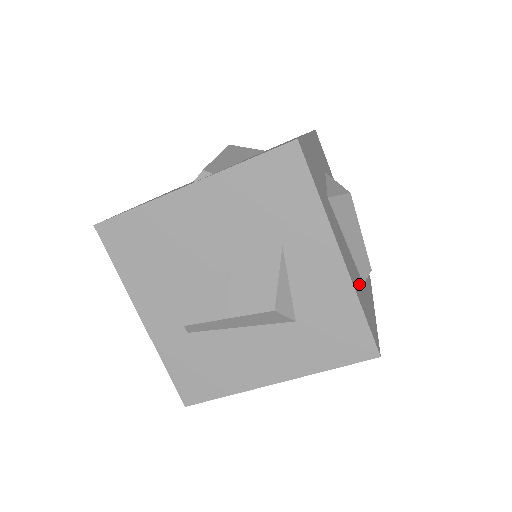
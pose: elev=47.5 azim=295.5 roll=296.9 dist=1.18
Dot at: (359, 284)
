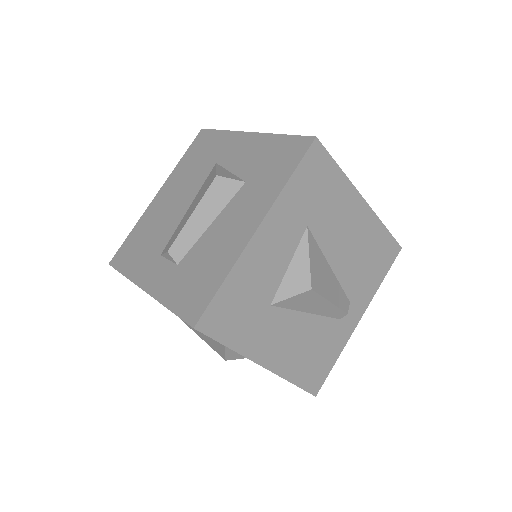
Dot at: occluded
